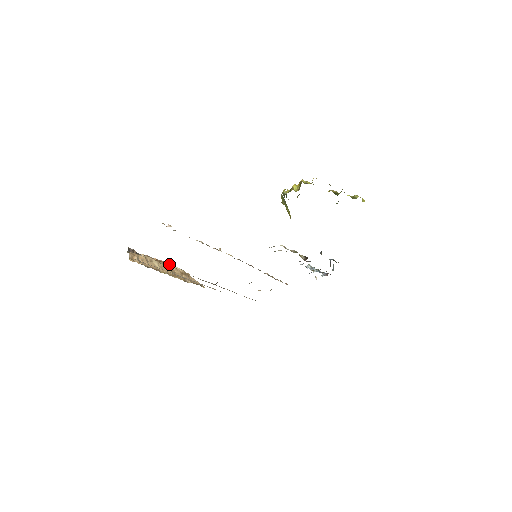
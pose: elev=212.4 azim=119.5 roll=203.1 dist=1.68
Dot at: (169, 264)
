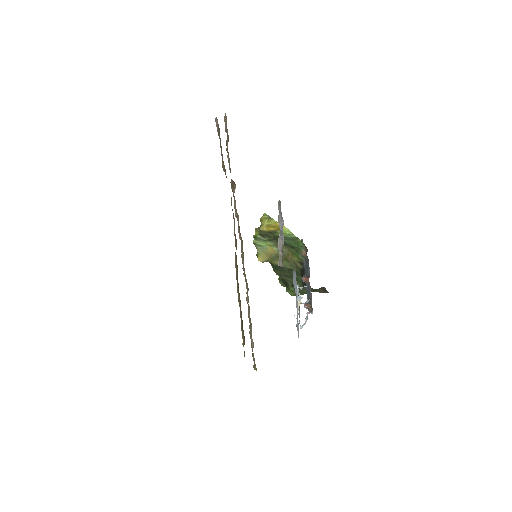
Dot at: occluded
